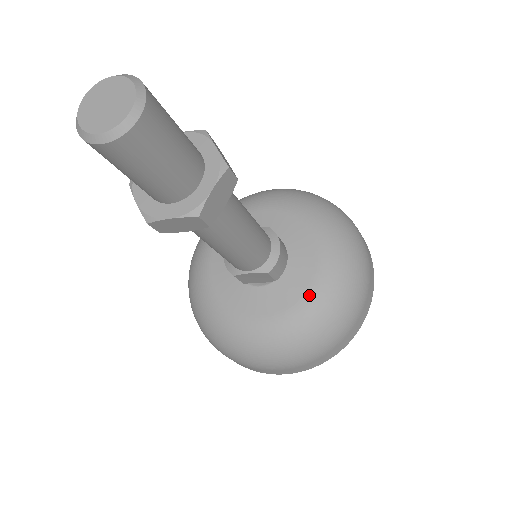
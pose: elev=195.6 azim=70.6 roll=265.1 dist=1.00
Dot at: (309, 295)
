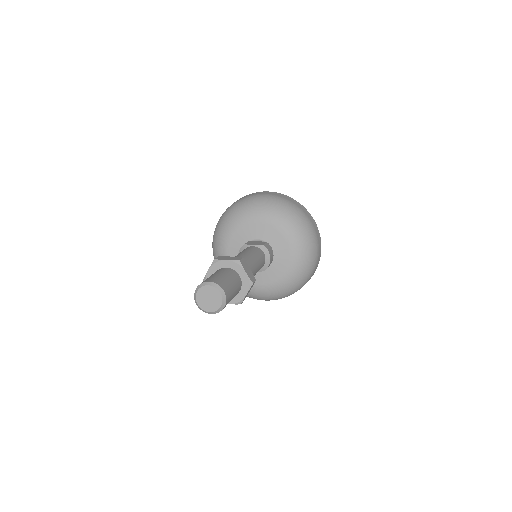
Dot at: (285, 276)
